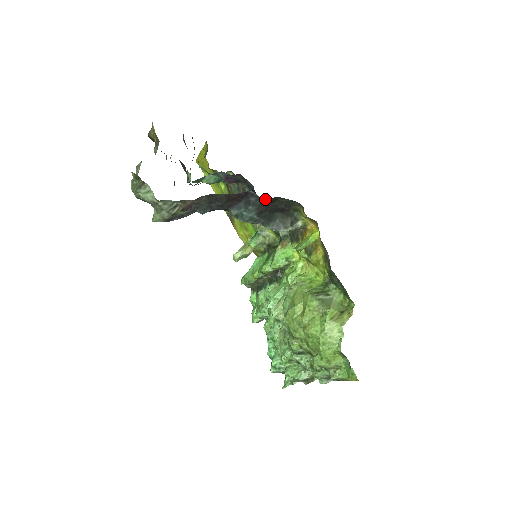
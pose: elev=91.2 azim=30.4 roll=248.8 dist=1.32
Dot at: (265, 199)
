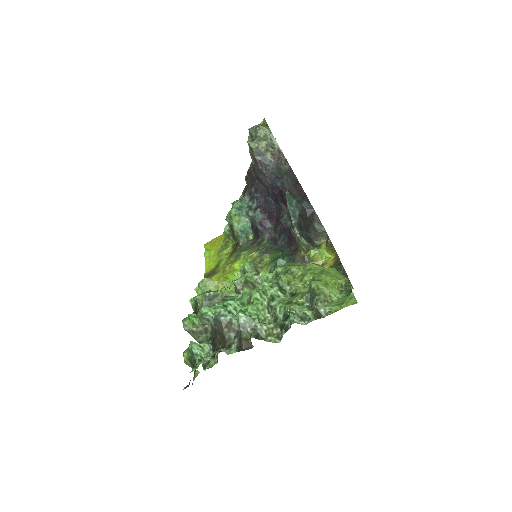
Dot at: (313, 209)
